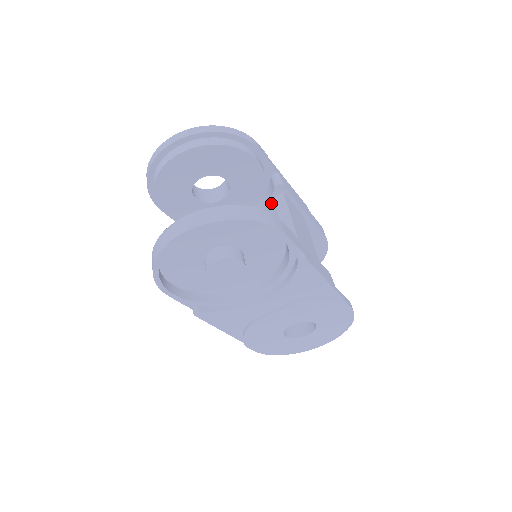
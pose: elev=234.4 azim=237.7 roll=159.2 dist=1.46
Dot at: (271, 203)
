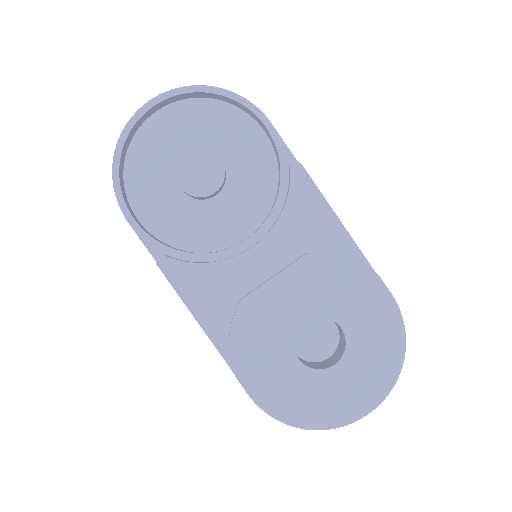
Dot at: occluded
